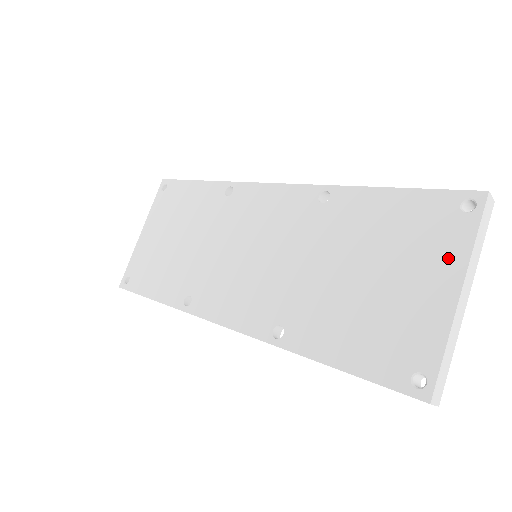
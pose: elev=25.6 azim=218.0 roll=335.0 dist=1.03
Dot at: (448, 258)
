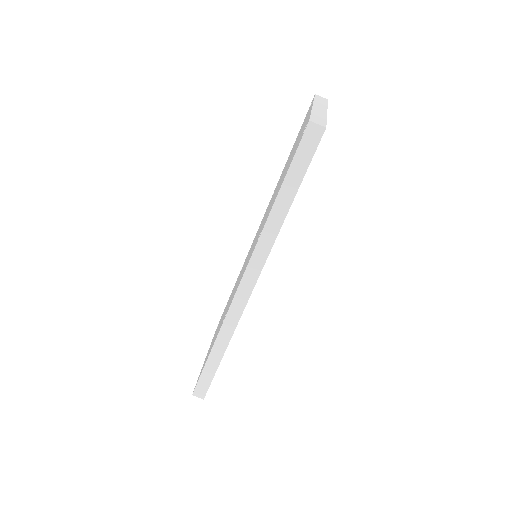
Dot at: occluded
